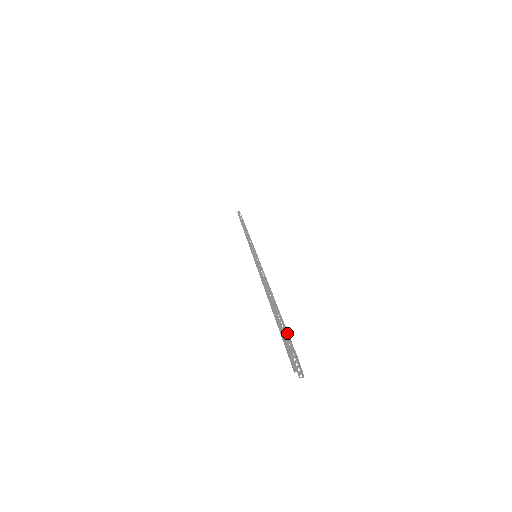
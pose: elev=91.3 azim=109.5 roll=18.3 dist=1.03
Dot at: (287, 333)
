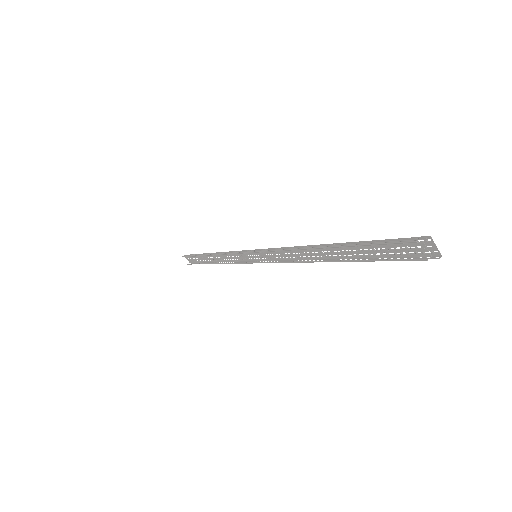
Dot at: (395, 239)
